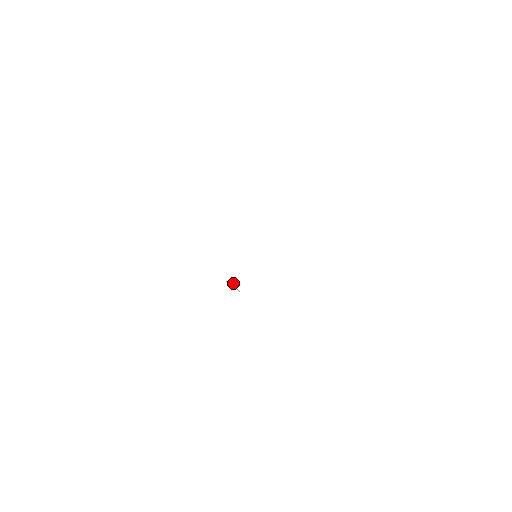
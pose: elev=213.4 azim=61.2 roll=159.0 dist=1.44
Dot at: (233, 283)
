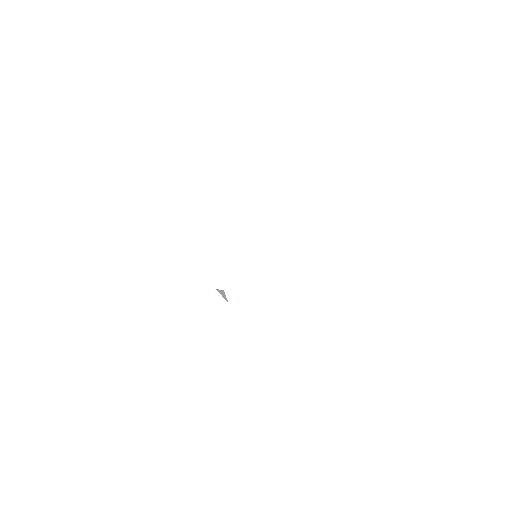
Dot at: occluded
